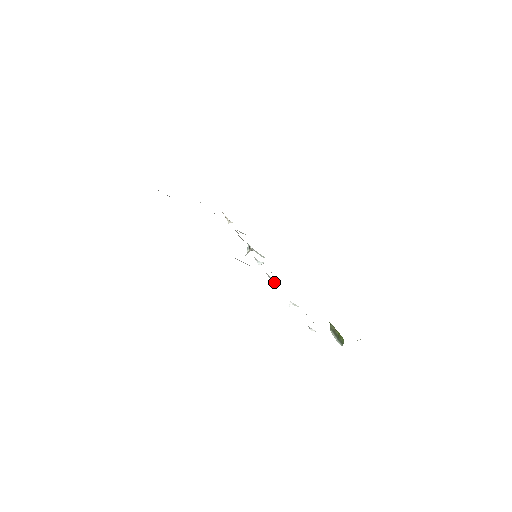
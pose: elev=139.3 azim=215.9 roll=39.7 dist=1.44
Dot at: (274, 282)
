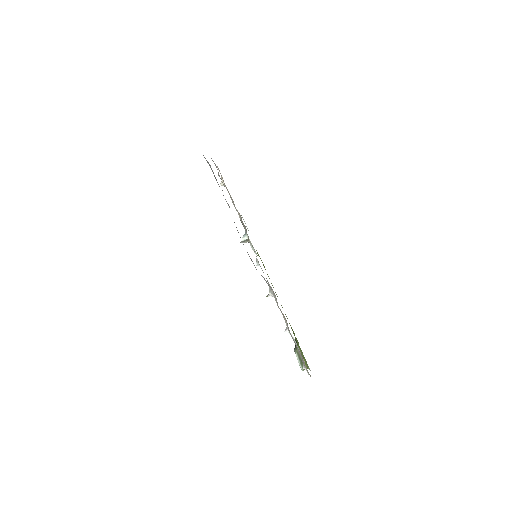
Dot at: (271, 296)
